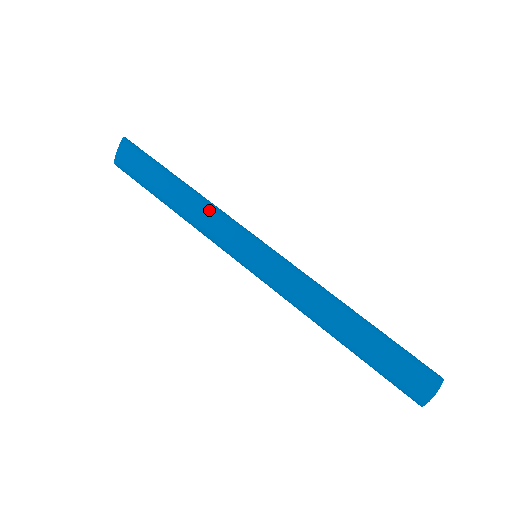
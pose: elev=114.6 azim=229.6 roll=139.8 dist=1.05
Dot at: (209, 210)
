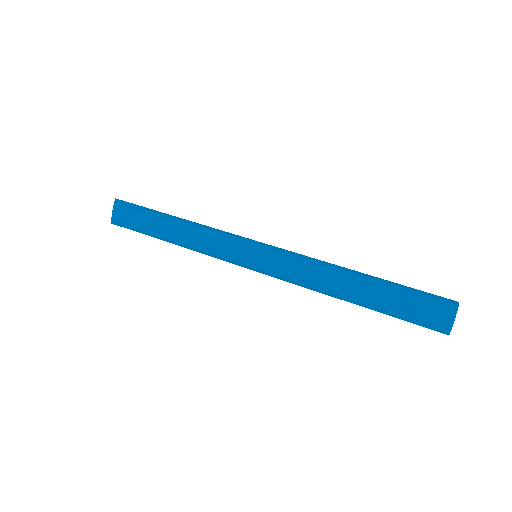
Dot at: (203, 230)
